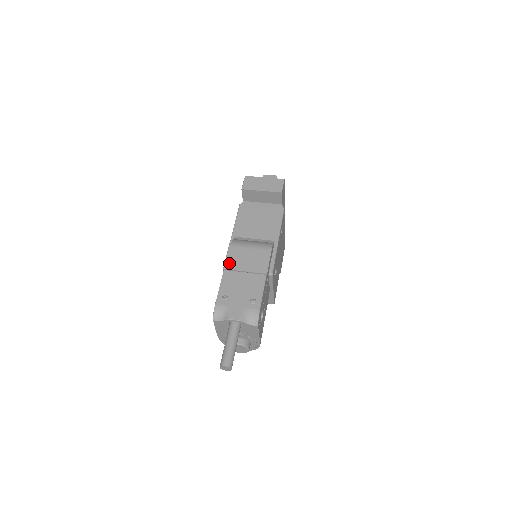
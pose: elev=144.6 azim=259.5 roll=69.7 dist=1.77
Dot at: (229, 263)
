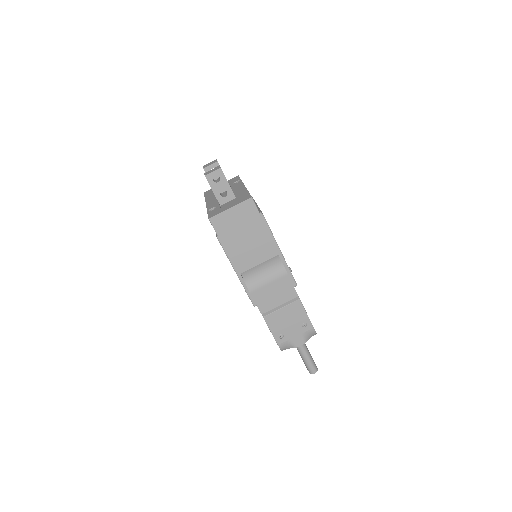
Dot at: (261, 308)
